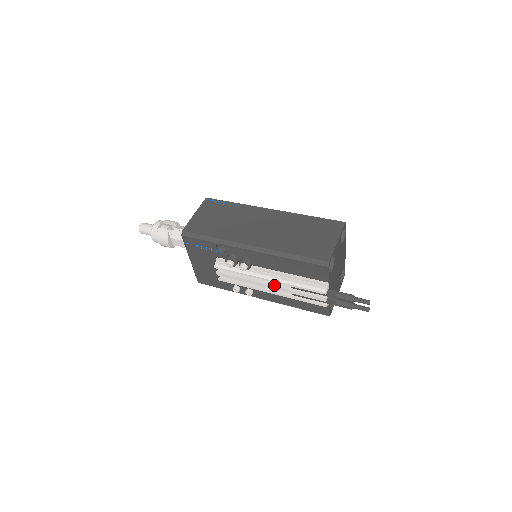
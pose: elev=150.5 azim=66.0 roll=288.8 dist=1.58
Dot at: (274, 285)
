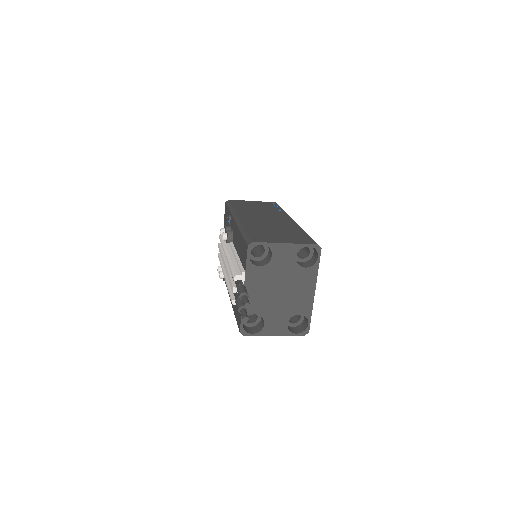
Dot at: (227, 264)
